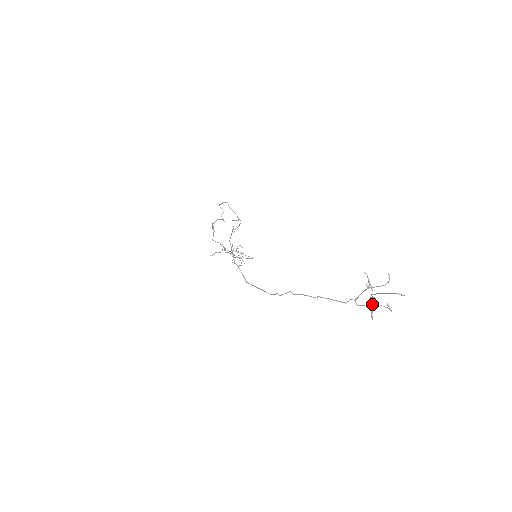
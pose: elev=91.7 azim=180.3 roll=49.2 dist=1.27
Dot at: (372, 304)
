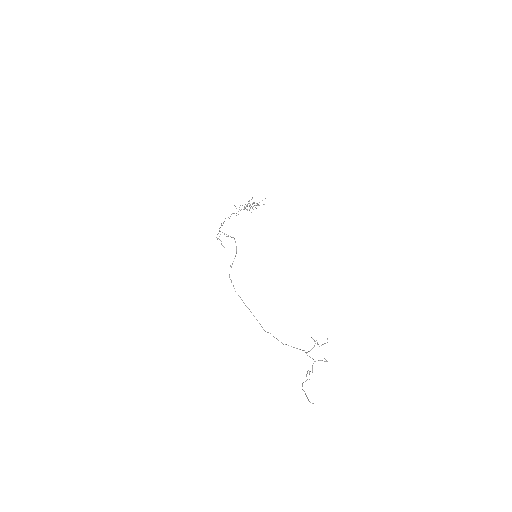
Dot at: (312, 366)
